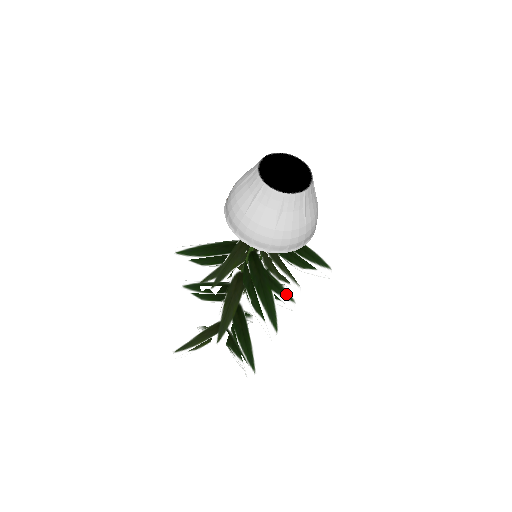
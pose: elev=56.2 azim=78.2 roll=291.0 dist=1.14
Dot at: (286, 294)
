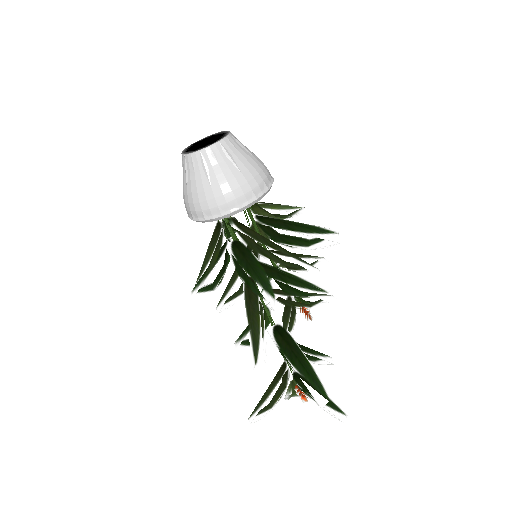
Dot at: (310, 285)
